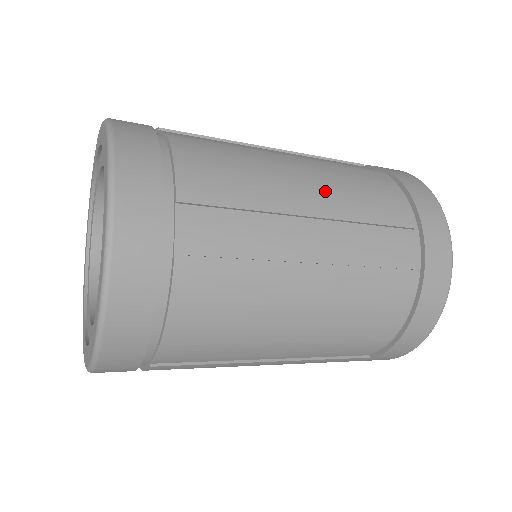
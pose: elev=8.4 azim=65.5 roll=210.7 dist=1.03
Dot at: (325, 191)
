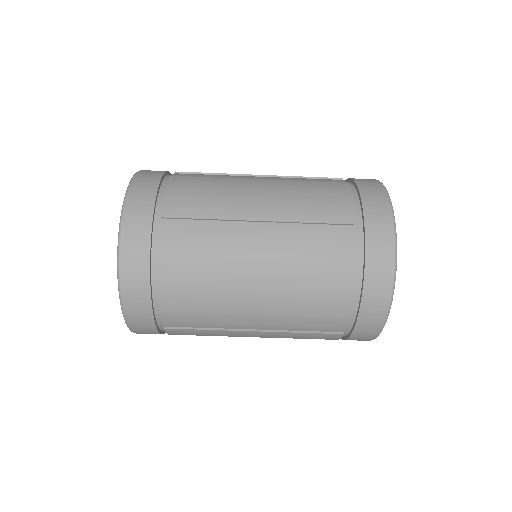
Dot at: (276, 202)
